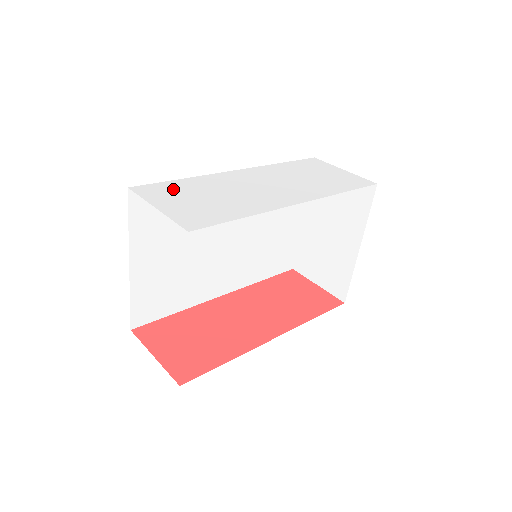
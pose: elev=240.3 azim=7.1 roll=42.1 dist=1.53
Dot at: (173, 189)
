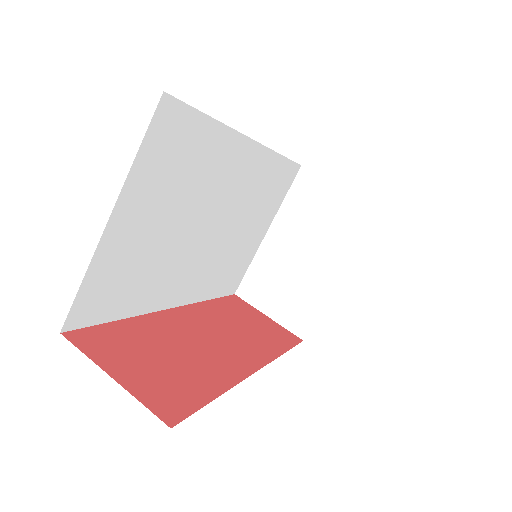
Dot at: occluded
